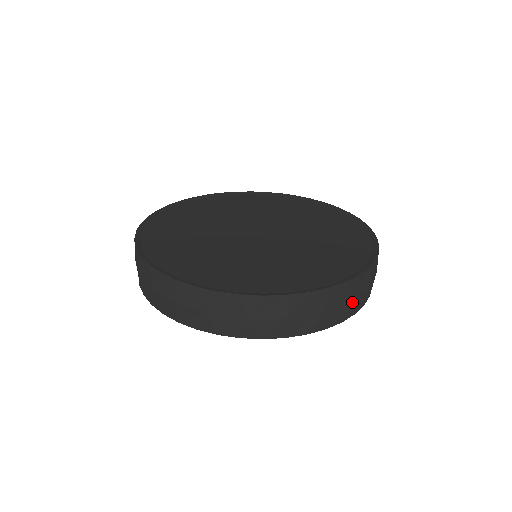
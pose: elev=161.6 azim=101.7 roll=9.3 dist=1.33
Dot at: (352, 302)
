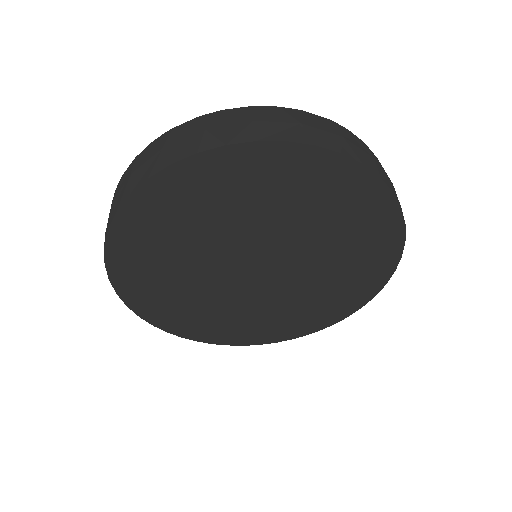
Dot at: occluded
